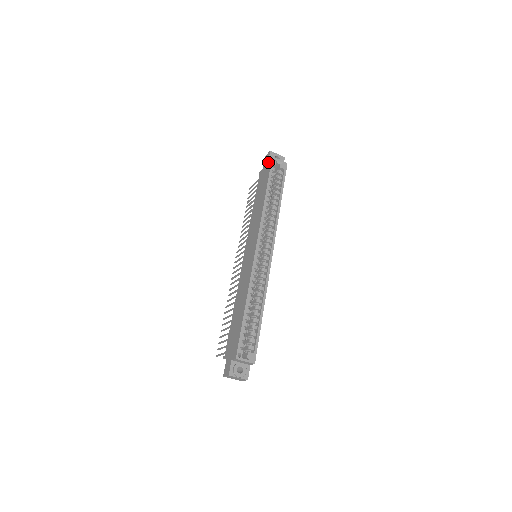
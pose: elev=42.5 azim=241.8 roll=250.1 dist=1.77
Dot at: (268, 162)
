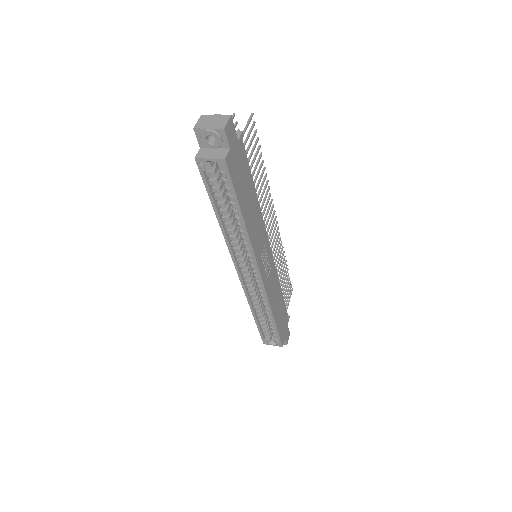
Dot at: occluded
